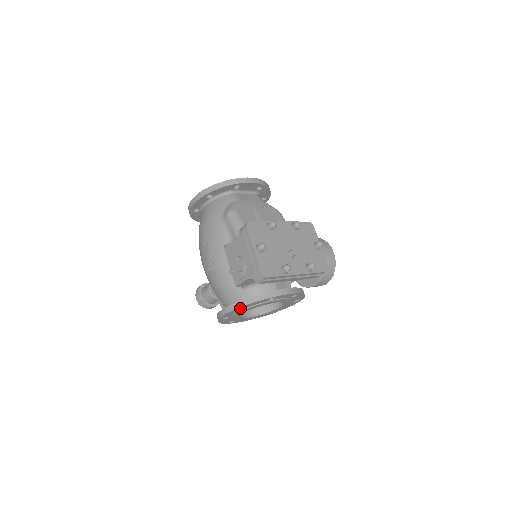
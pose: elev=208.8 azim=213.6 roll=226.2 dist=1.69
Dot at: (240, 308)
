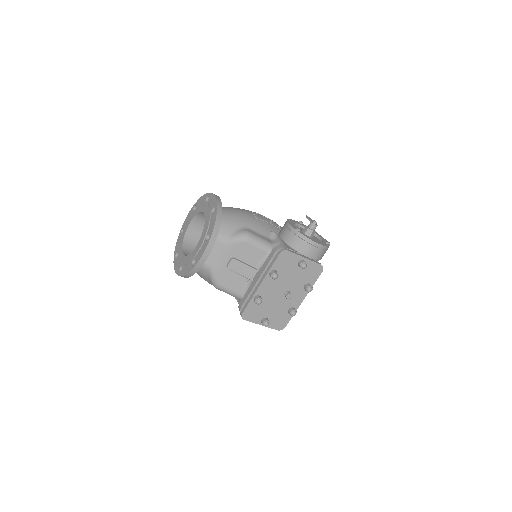
Dot at: occluded
